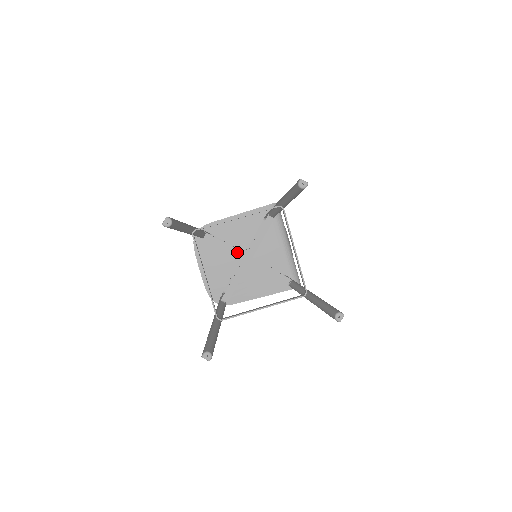
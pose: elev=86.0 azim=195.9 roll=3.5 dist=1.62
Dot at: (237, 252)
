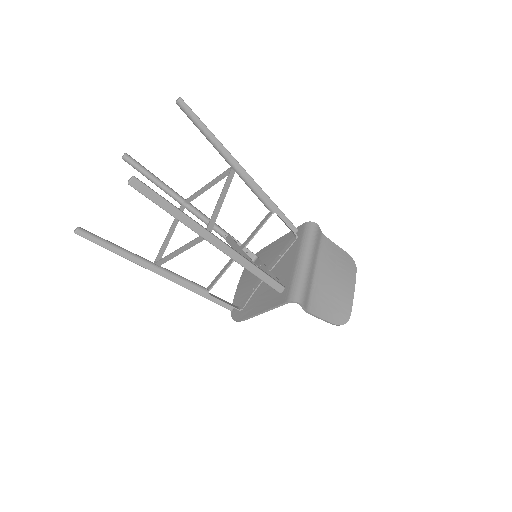
Dot at: (236, 246)
